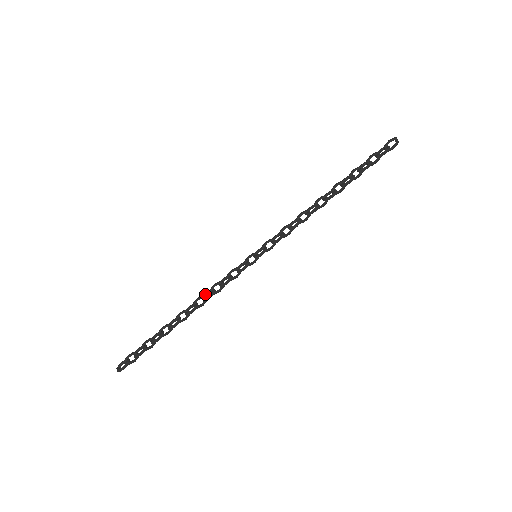
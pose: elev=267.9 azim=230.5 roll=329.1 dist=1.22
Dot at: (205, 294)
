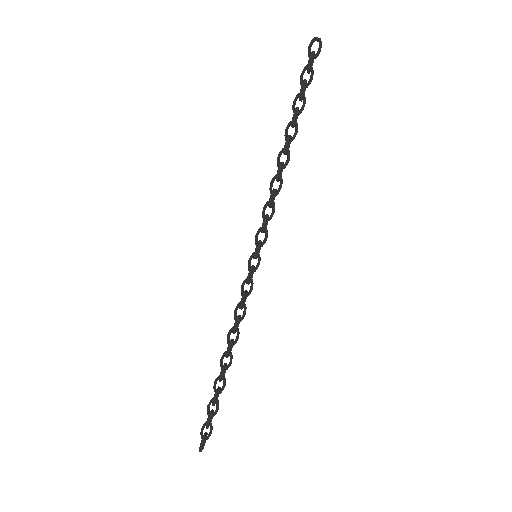
Dot at: occluded
